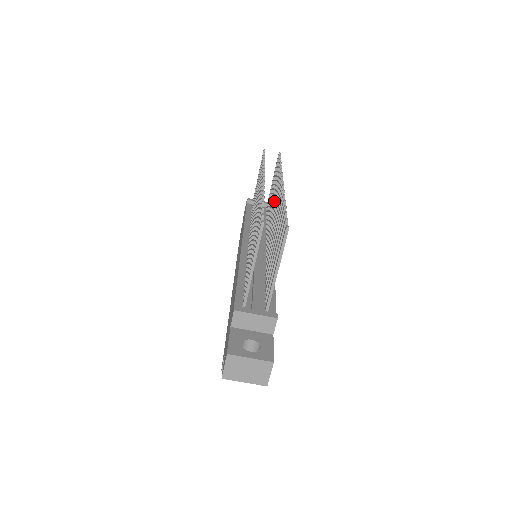
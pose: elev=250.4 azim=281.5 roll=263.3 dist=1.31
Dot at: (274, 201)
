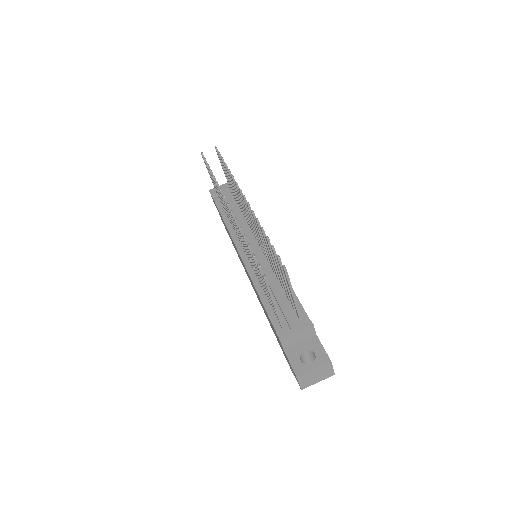
Dot at: (243, 206)
